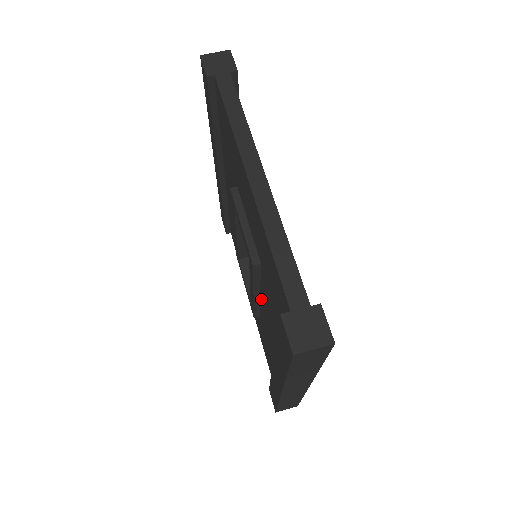
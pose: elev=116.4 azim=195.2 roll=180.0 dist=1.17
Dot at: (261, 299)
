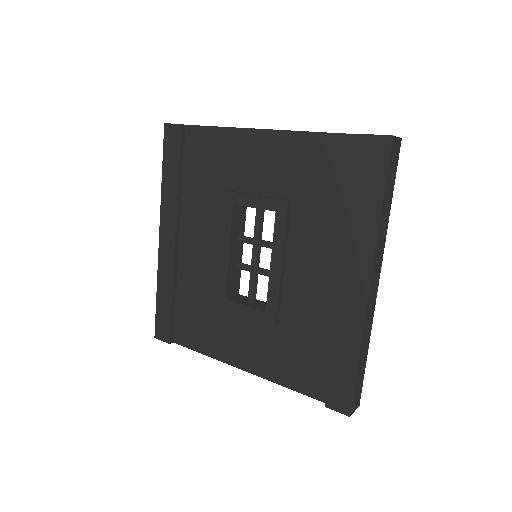
Dot at: (288, 268)
